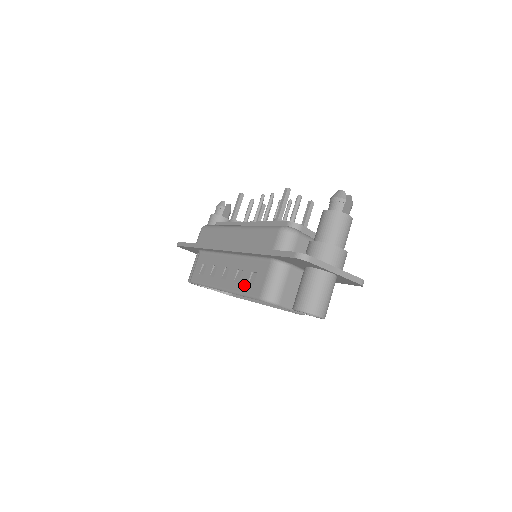
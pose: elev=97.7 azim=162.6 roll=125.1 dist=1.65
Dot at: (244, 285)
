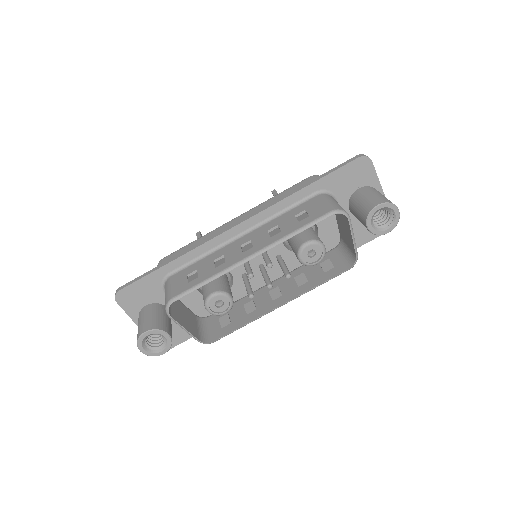
Dot at: (294, 225)
